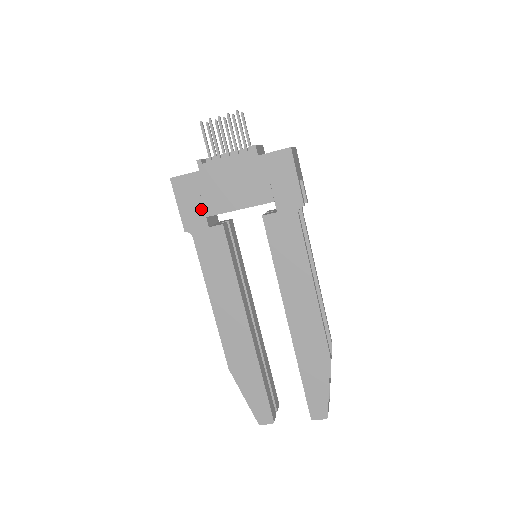
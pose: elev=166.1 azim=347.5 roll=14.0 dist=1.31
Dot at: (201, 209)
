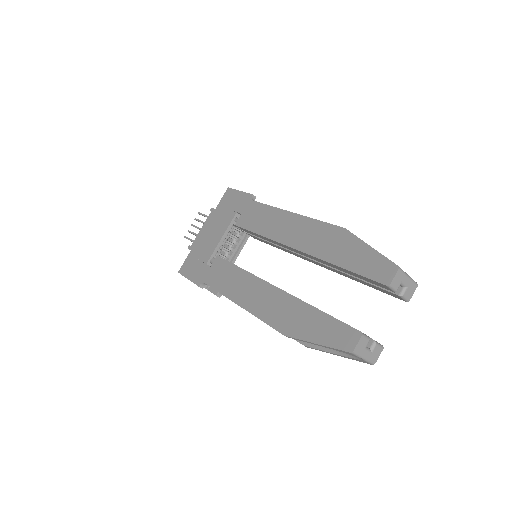
Dot at: (201, 264)
